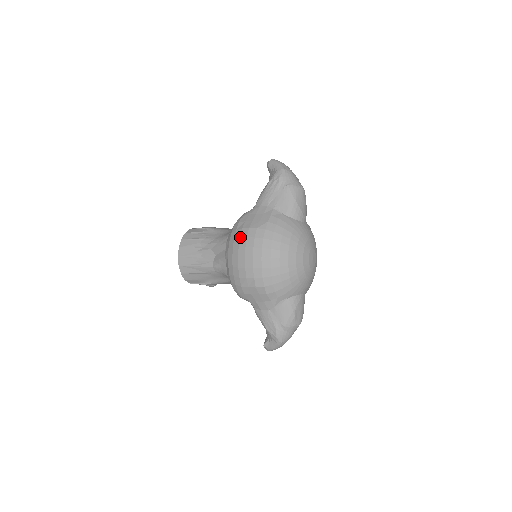
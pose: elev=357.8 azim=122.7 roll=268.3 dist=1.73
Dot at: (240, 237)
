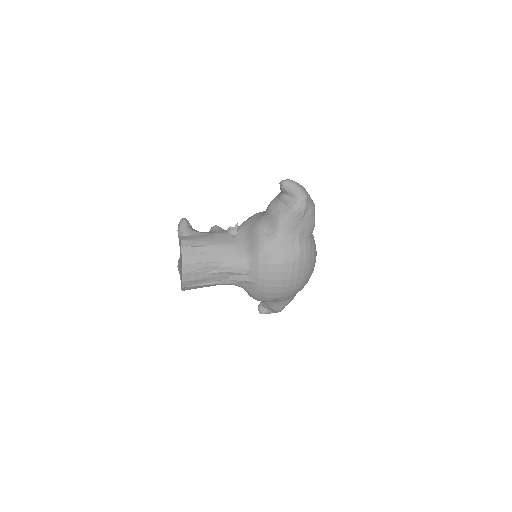
Dot at: (276, 272)
